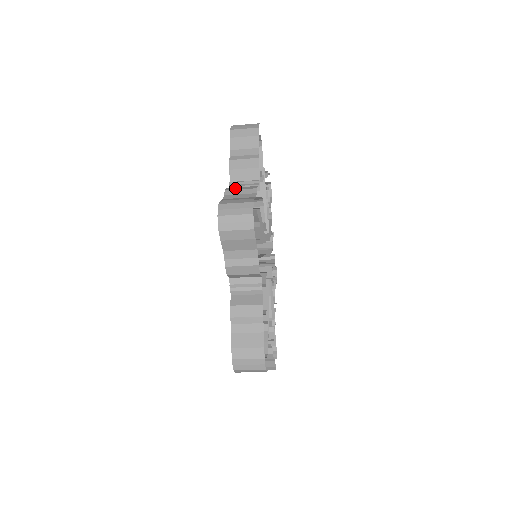
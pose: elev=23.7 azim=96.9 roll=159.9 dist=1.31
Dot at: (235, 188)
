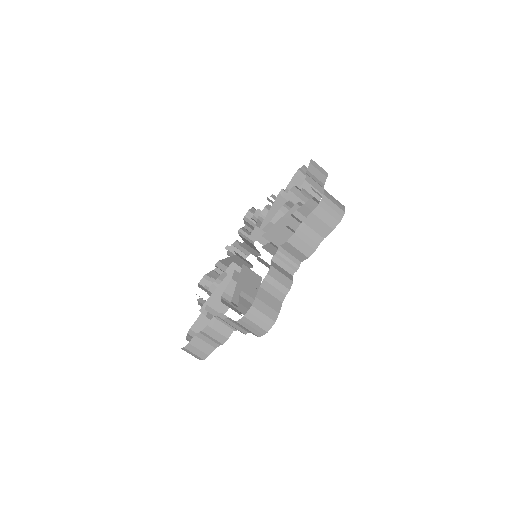
Dot at: occluded
